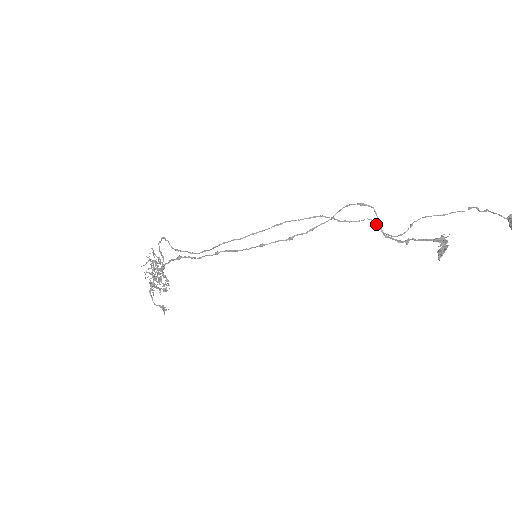
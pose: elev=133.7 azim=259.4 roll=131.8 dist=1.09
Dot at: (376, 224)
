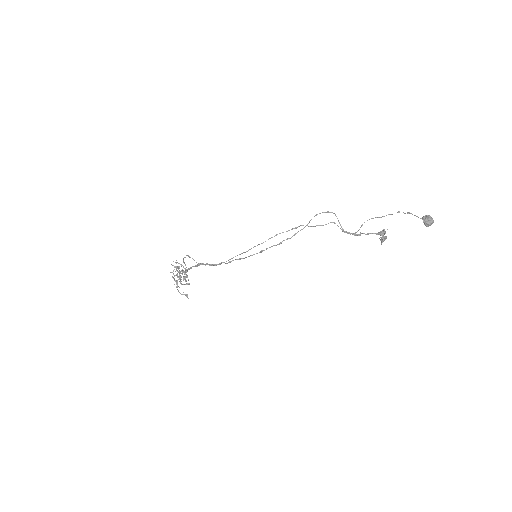
Dot at: occluded
